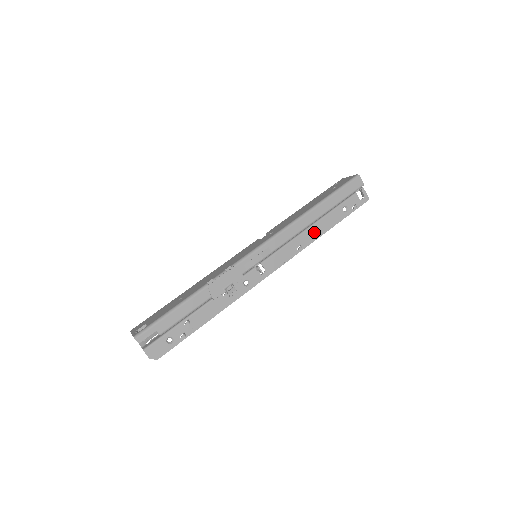
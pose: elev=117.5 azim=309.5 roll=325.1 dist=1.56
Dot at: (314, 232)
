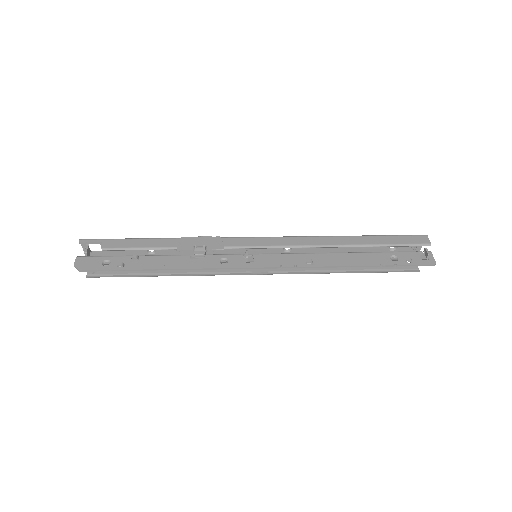
Dot at: (338, 259)
